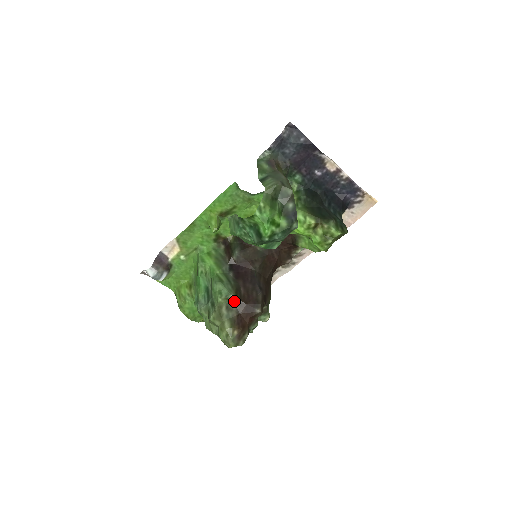
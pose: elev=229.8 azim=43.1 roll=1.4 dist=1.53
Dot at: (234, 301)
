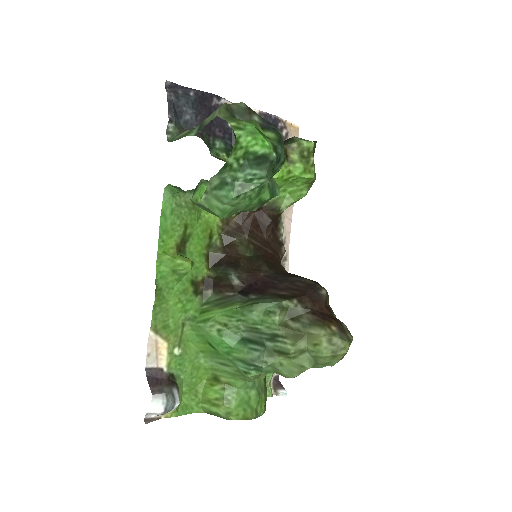
Dot at: (292, 305)
